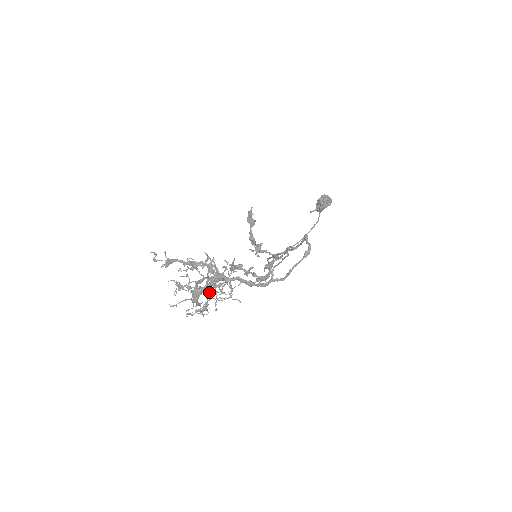
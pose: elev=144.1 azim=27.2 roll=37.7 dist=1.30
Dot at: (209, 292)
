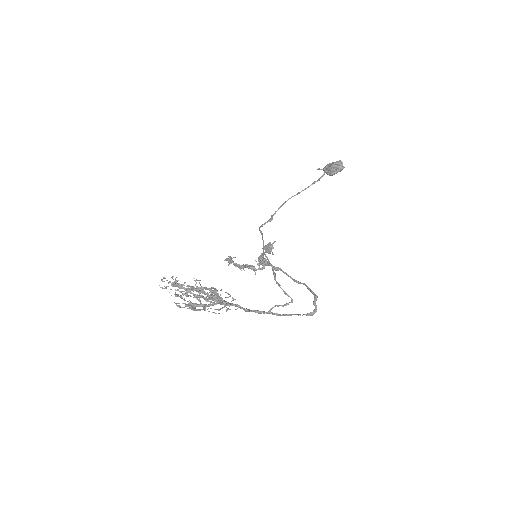
Dot at: occluded
